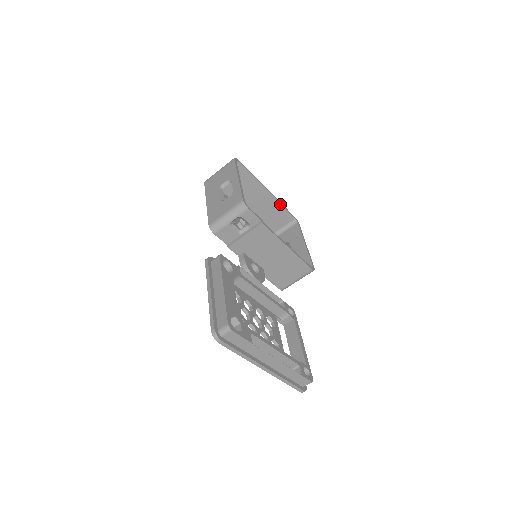
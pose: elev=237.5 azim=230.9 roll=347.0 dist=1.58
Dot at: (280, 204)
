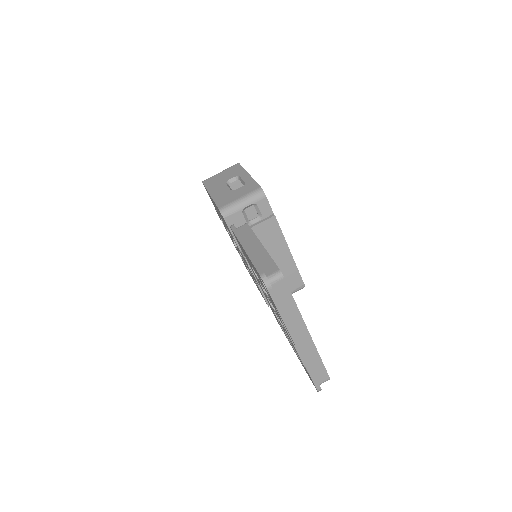
Dot at: occluded
